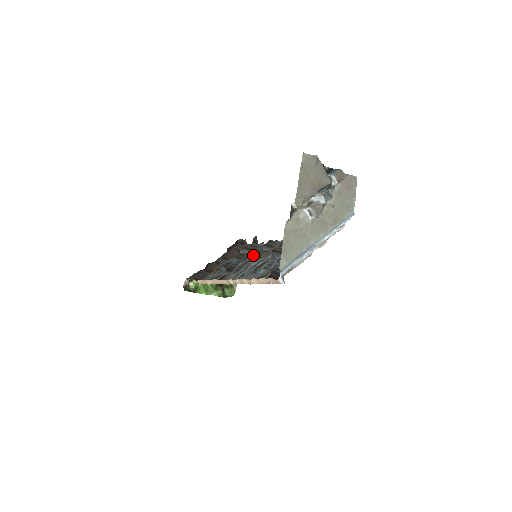
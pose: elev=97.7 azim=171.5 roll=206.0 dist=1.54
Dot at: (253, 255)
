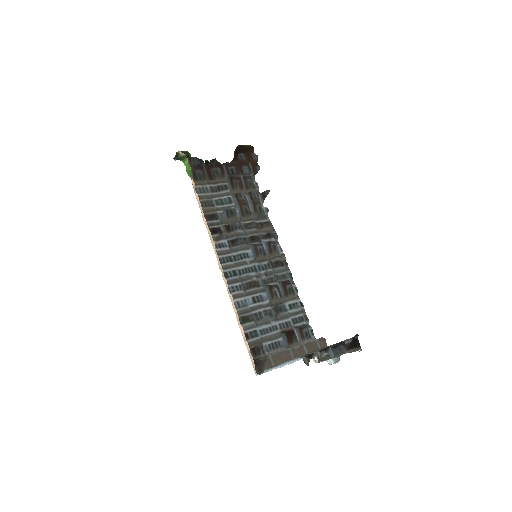
Dot at: (255, 249)
